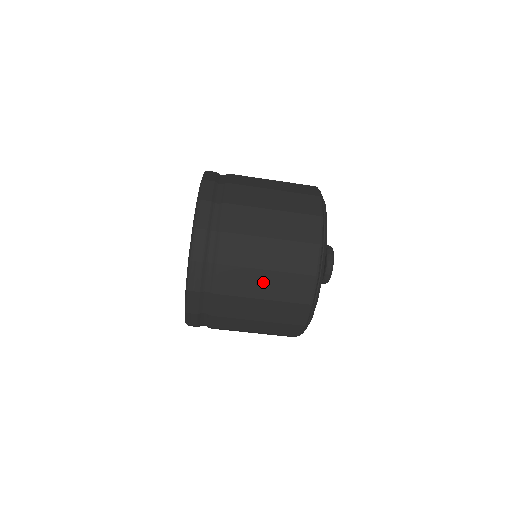
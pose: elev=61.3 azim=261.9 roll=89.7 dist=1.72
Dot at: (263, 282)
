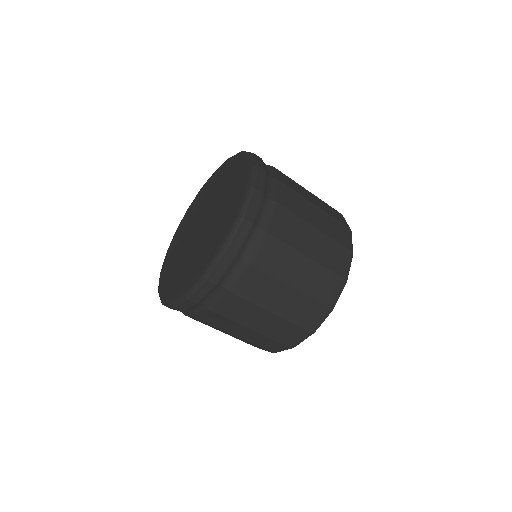
Dot at: (243, 332)
